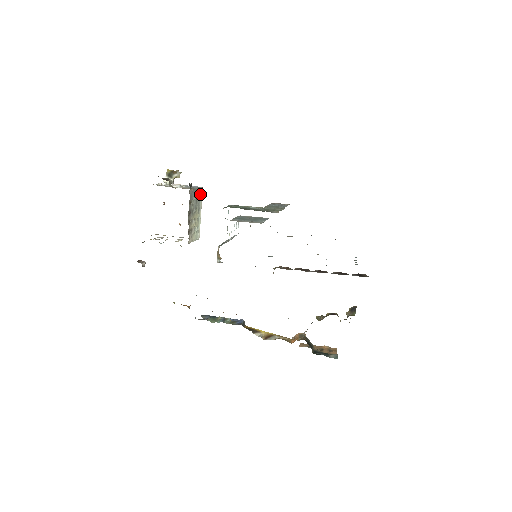
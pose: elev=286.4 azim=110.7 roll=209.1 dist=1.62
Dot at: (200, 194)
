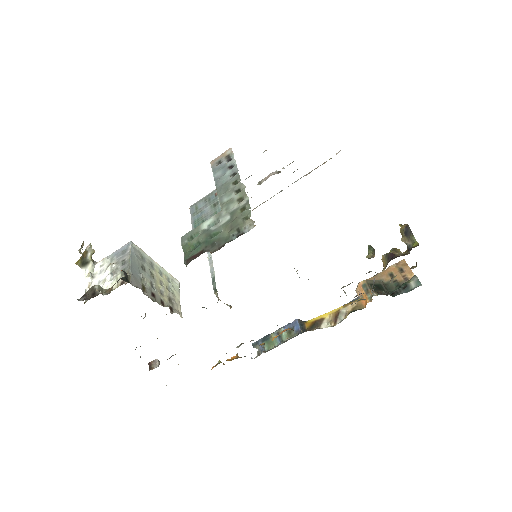
Dot at: (137, 252)
